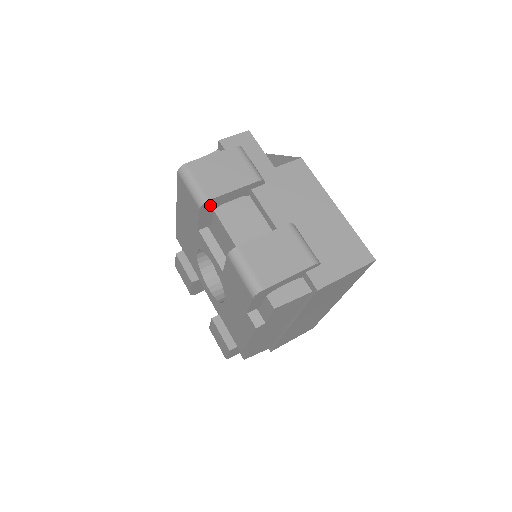
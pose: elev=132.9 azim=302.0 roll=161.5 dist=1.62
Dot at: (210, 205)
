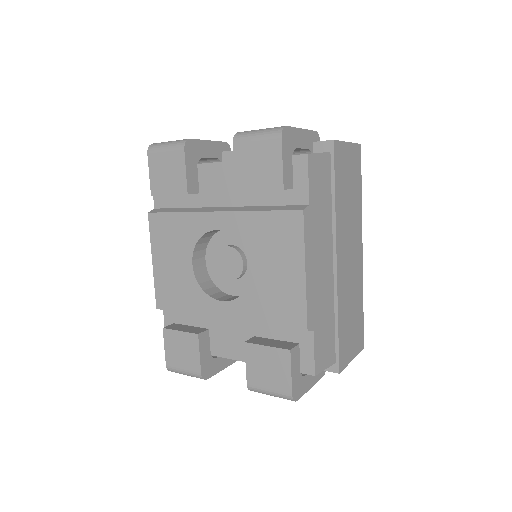
Dot at: (192, 150)
